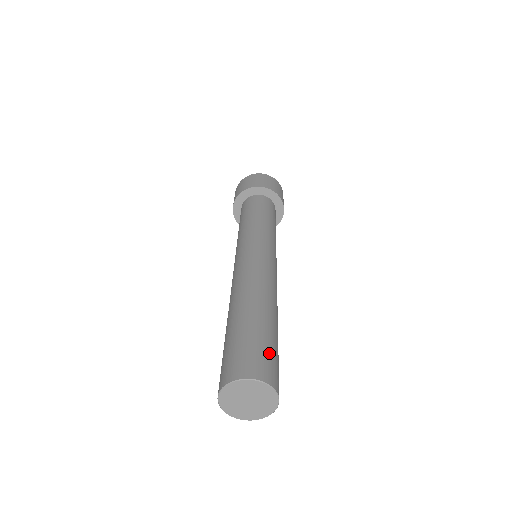
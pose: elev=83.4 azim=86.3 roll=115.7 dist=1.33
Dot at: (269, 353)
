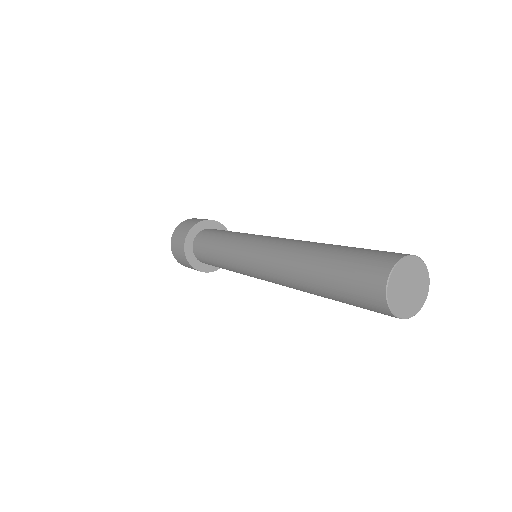
Dot at: occluded
